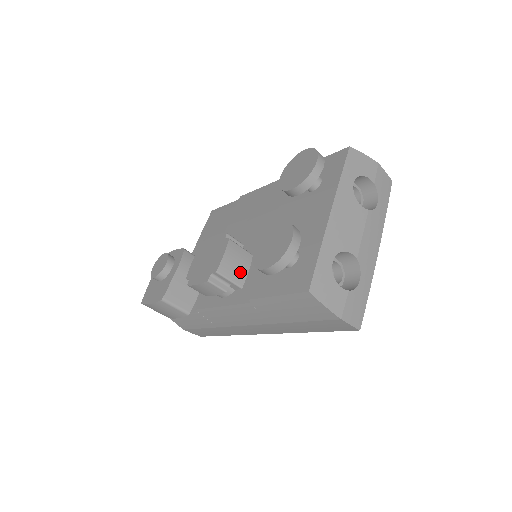
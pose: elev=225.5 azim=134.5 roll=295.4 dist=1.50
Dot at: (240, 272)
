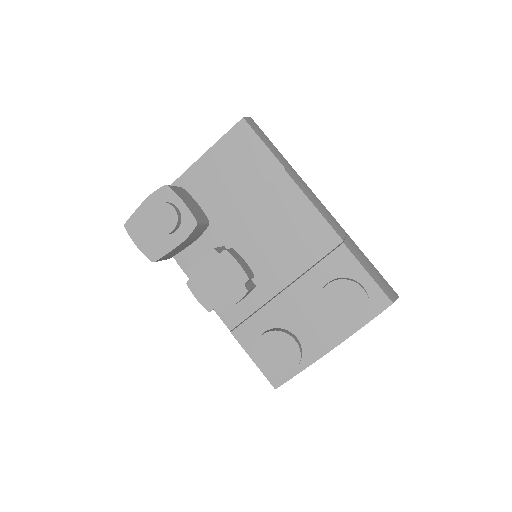
Dot at: occluded
